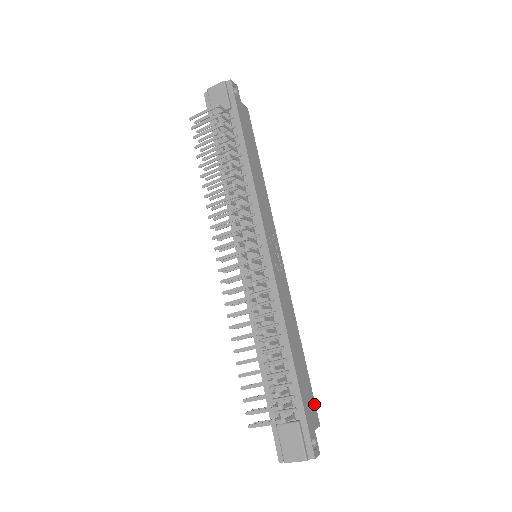
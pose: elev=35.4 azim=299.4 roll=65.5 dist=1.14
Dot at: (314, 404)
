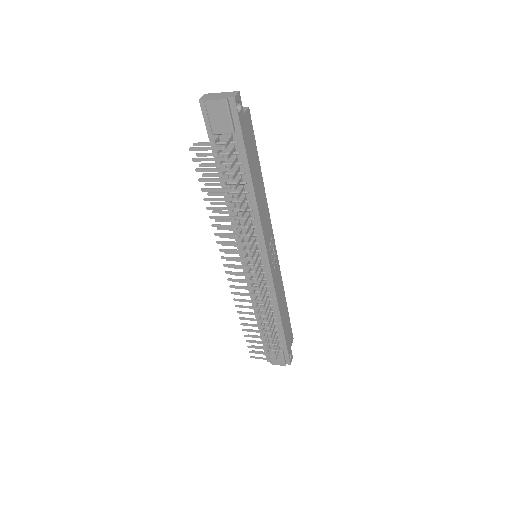
Dot at: (291, 331)
